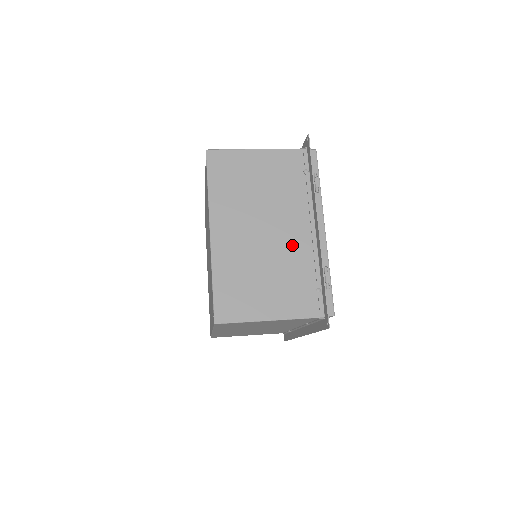
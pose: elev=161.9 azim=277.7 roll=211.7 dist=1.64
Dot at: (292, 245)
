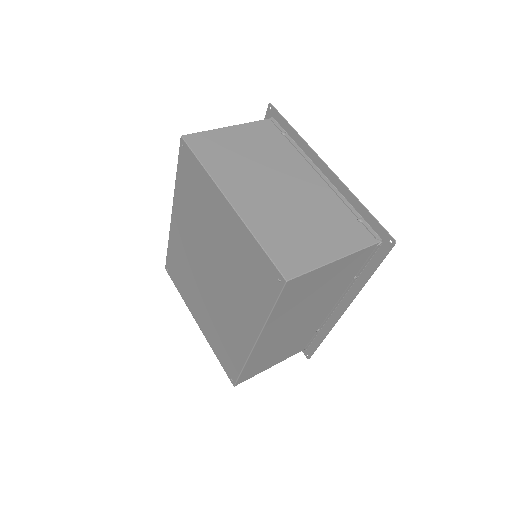
Dot at: (312, 191)
